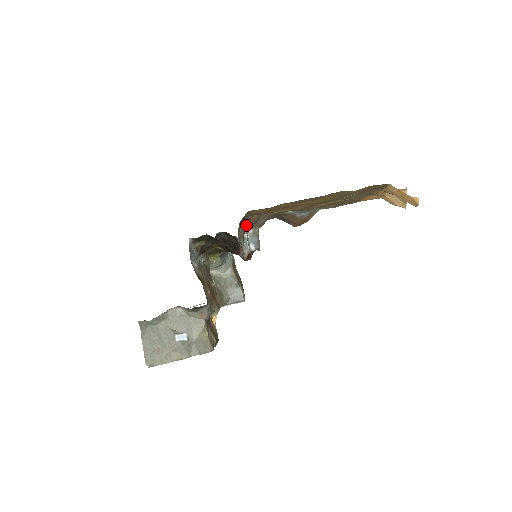
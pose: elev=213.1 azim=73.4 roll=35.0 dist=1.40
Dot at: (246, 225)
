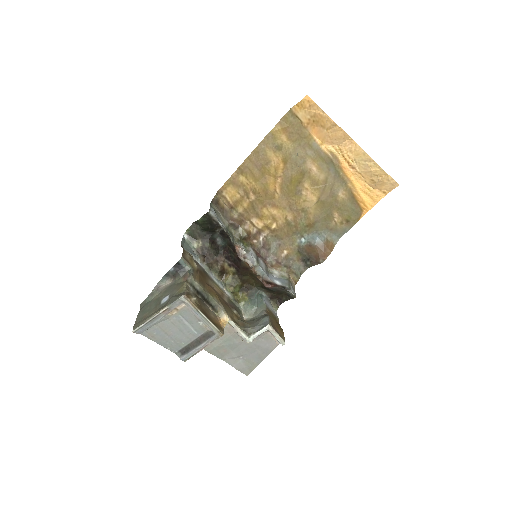
Dot at: (238, 227)
